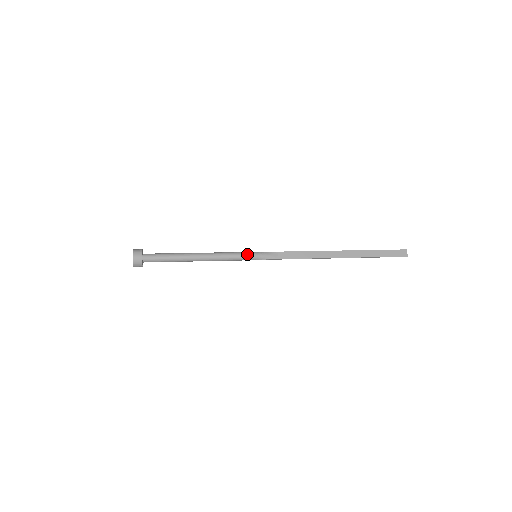
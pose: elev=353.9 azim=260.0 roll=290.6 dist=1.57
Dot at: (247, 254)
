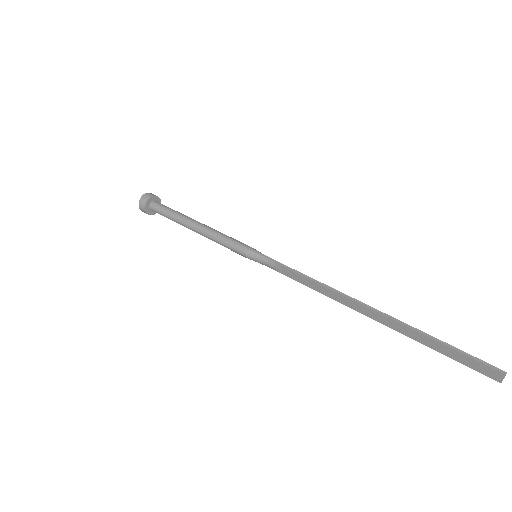
Dot at: (241, 253)
